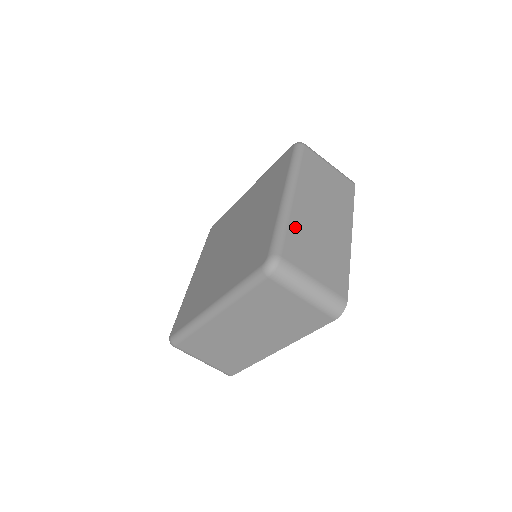
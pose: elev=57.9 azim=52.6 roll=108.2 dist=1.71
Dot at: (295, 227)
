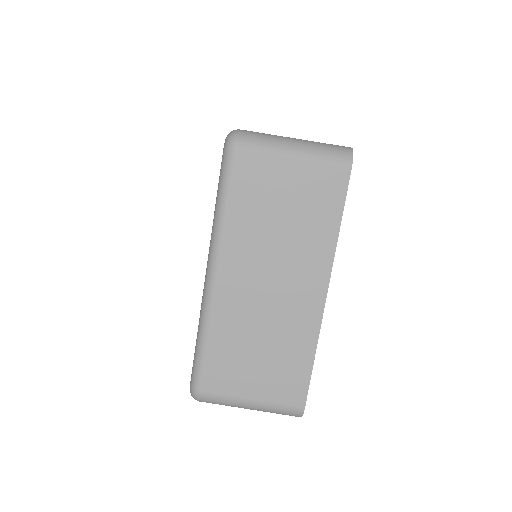
Dot at: occluded
